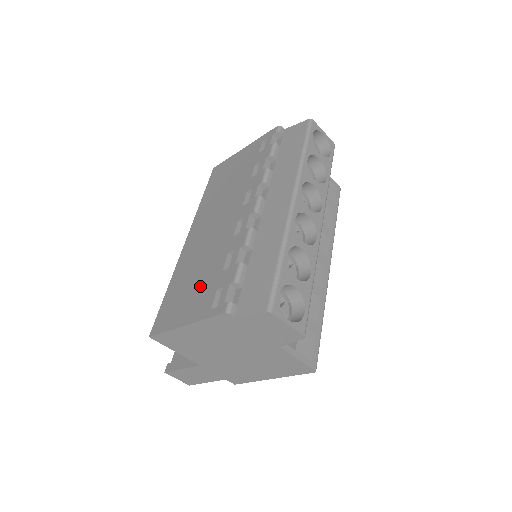
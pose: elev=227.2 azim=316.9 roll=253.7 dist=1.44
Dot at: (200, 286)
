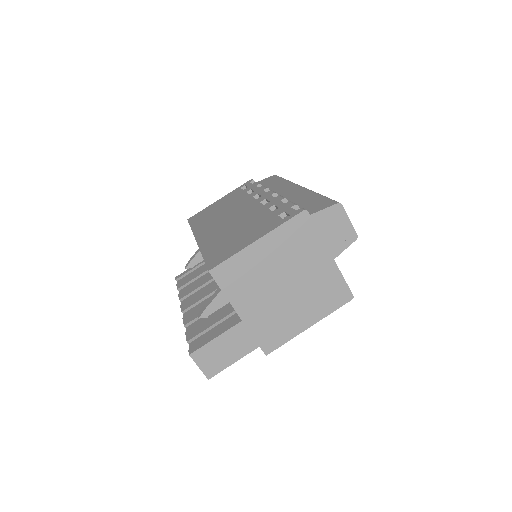
Dot at: (253, 227)
